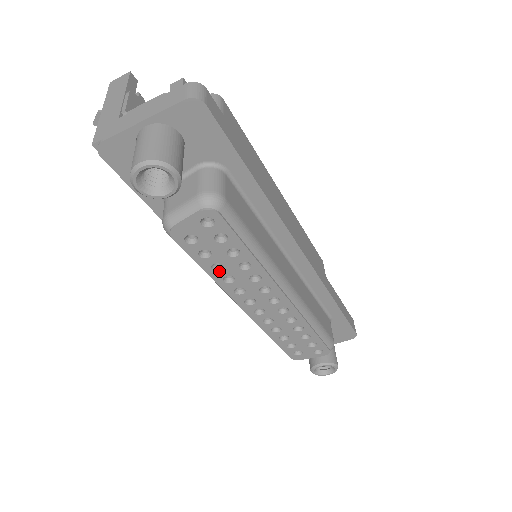
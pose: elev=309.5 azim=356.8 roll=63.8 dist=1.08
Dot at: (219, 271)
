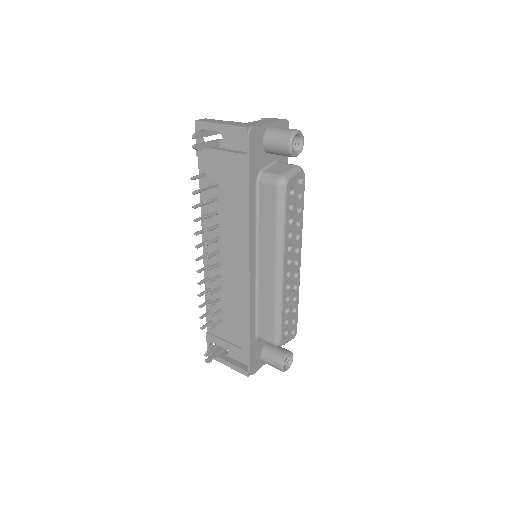
Dot at: (289, 225)
